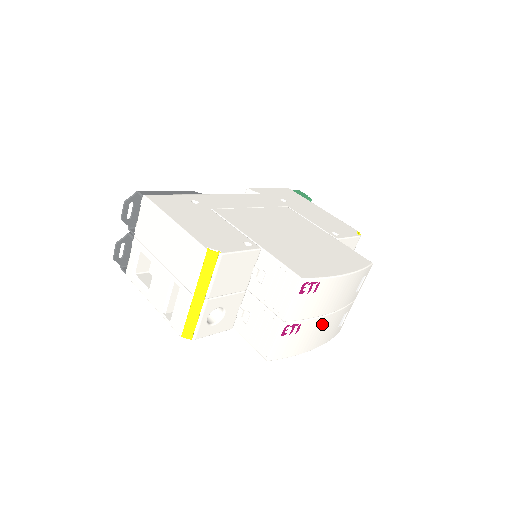
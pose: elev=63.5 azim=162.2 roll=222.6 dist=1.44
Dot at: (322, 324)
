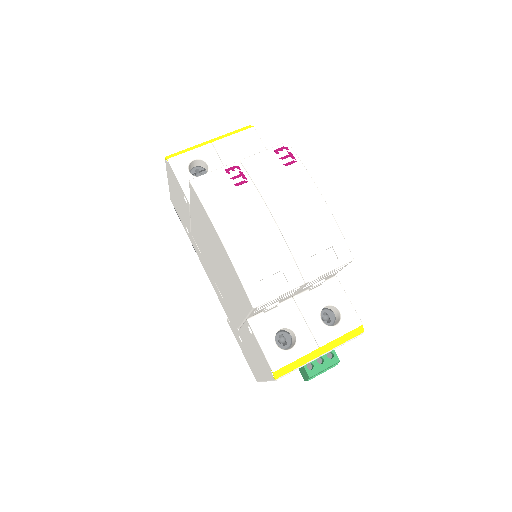
Dot at: (259, 220)
